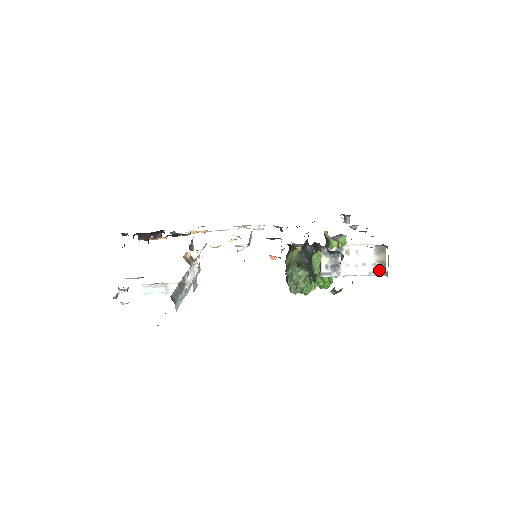
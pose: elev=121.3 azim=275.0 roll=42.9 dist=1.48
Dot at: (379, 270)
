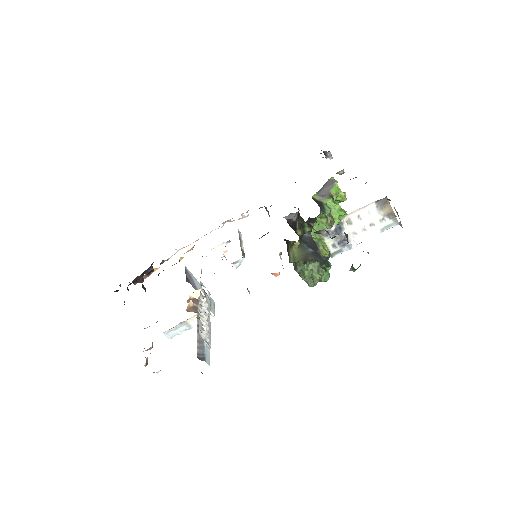
Dot at: (390, 222)
